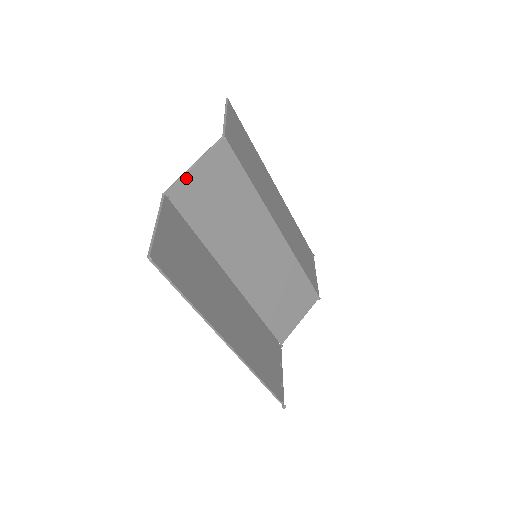
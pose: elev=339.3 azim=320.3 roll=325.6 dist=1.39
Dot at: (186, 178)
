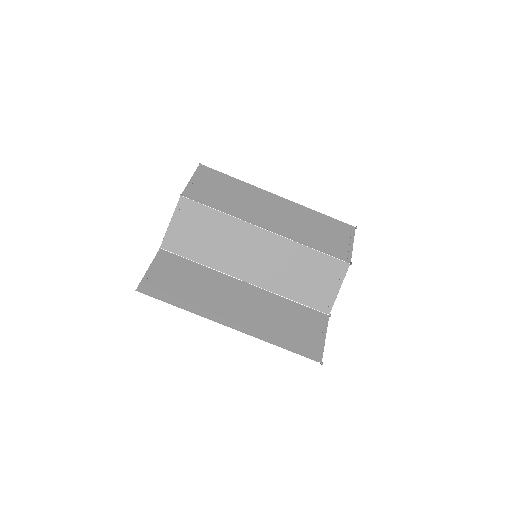
Dot at: (169, 232)
